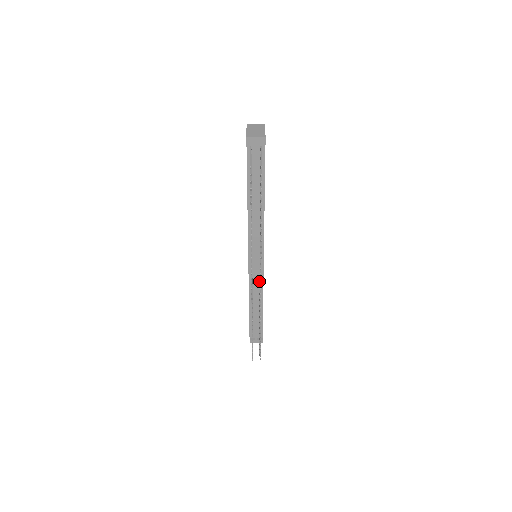
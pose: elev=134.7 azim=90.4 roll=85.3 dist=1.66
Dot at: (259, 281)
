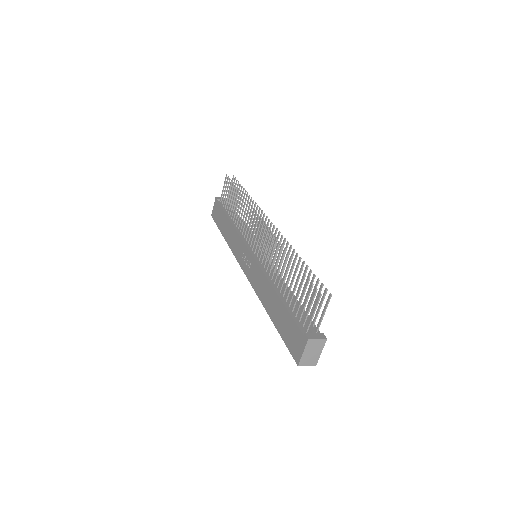
Dot at: occluded
